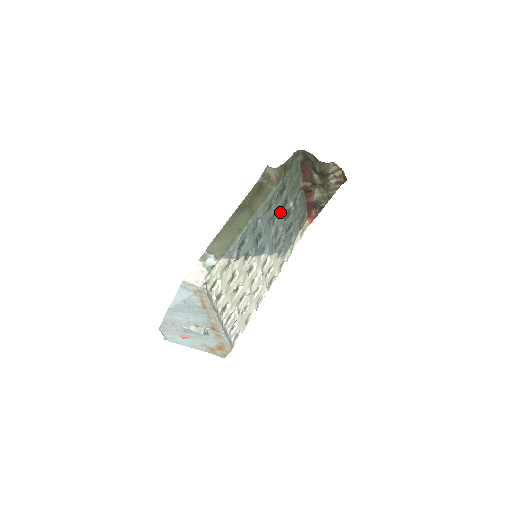
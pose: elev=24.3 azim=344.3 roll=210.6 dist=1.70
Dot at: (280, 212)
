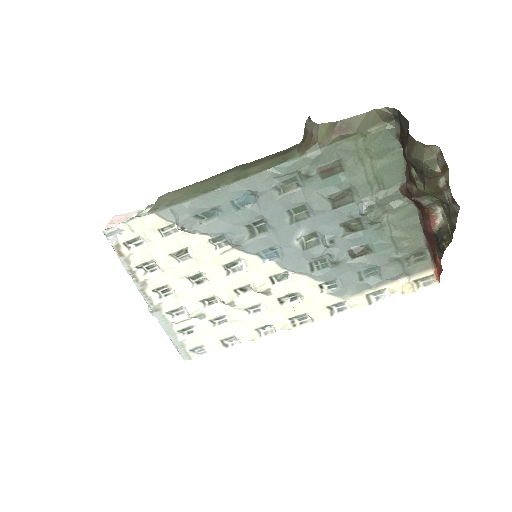
Dot at: (324, 209)
